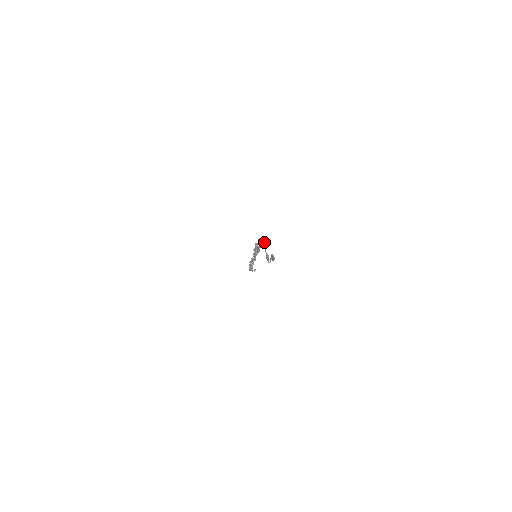
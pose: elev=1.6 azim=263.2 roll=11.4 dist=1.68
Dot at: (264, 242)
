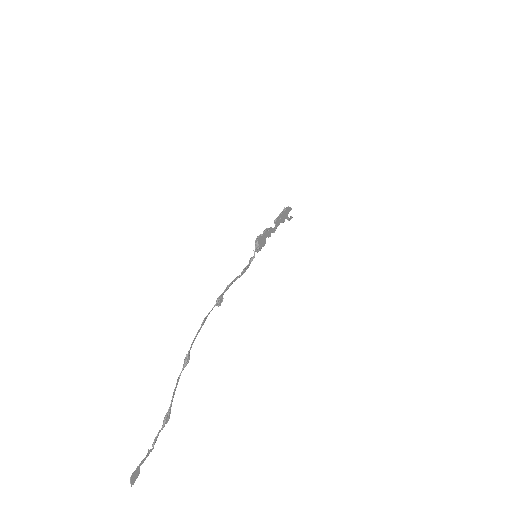
Dot at: (188, 359)
